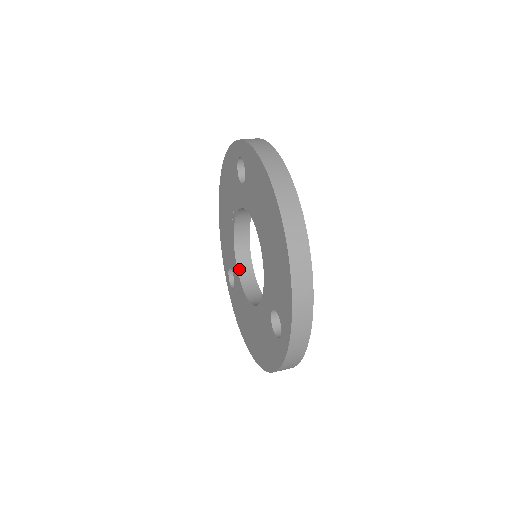
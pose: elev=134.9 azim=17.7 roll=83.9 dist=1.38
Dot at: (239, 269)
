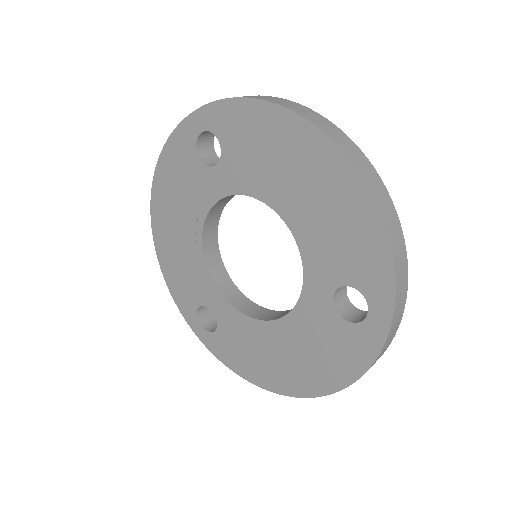
Dot at: (224, 294)
